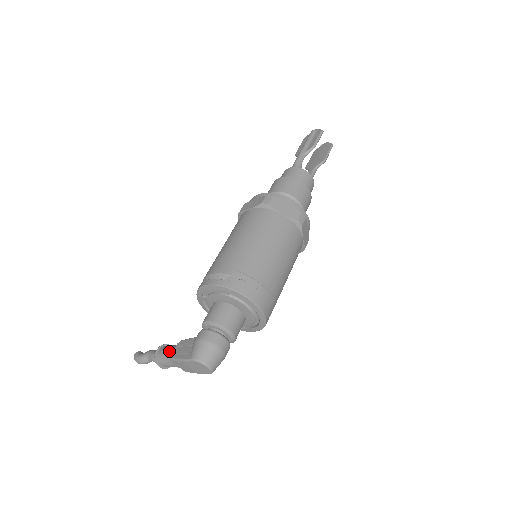
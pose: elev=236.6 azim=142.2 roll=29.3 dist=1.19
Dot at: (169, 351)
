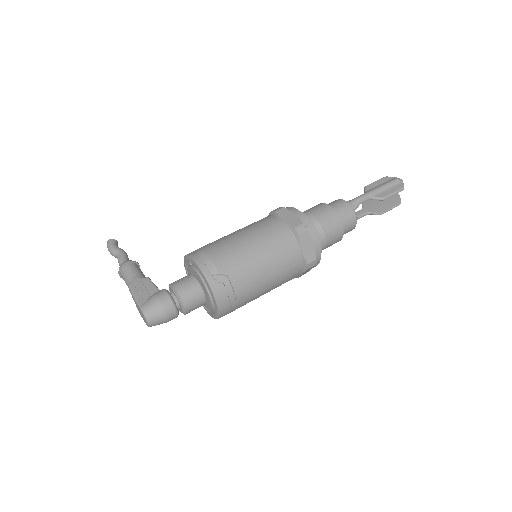
Dot at: (133, 276)
